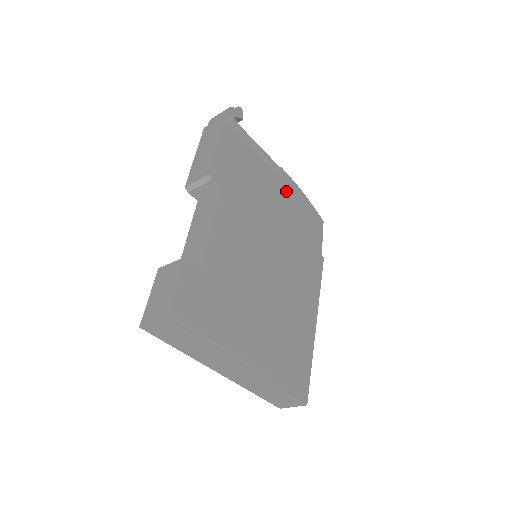
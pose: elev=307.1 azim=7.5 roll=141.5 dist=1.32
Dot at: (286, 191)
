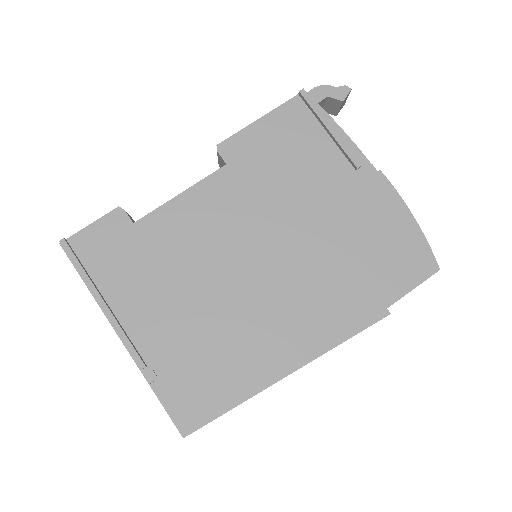
Dot at: (366, 202)
